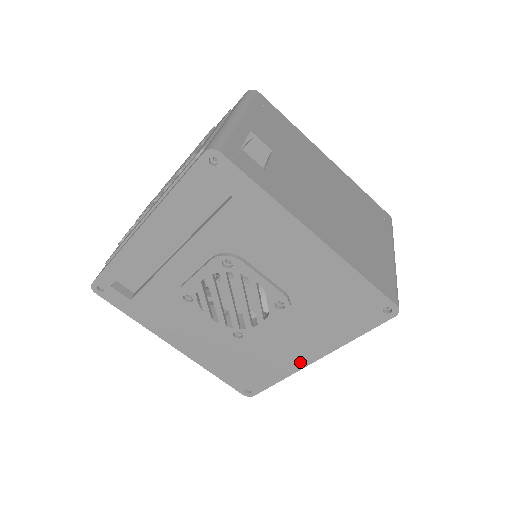
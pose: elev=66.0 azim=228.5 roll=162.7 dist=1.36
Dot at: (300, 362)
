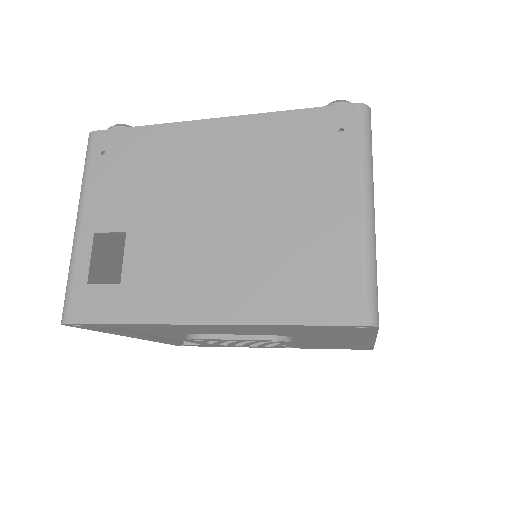
Dot at: (364, 342)
